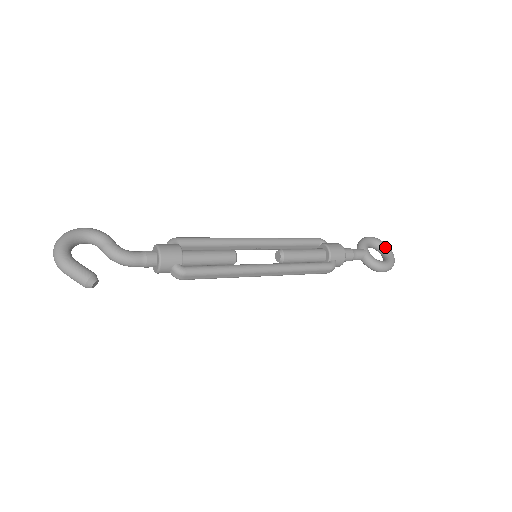
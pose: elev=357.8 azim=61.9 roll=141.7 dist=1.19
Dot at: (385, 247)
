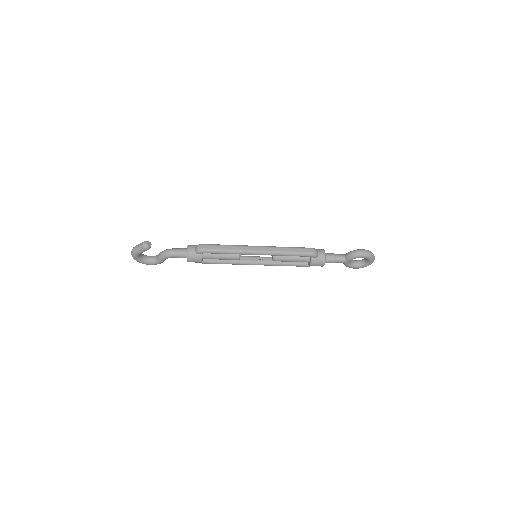
Dot at: occluded
